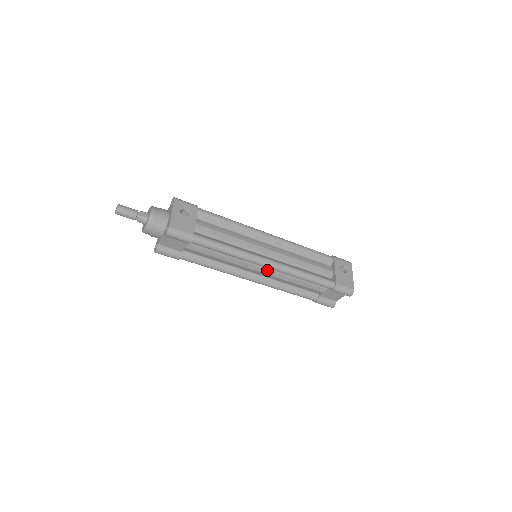
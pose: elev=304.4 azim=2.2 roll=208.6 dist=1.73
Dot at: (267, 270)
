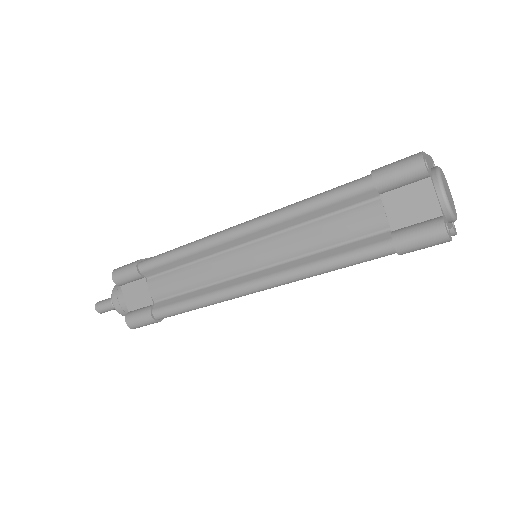
Dot at: (256, 247)
